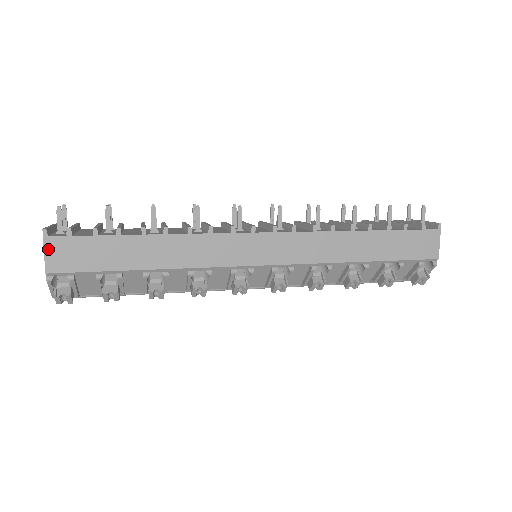
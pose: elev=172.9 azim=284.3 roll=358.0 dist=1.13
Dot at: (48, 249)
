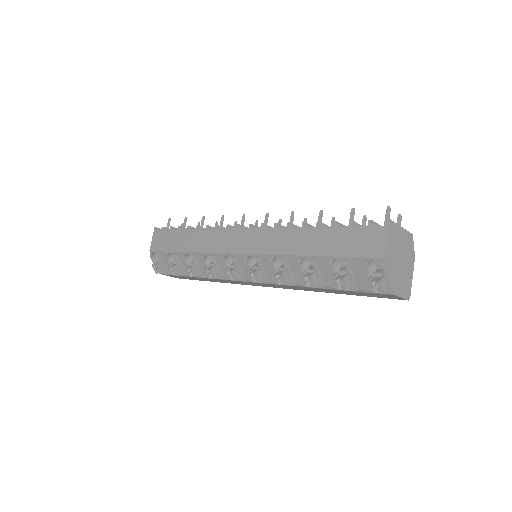
Dot at: (154, 238)
